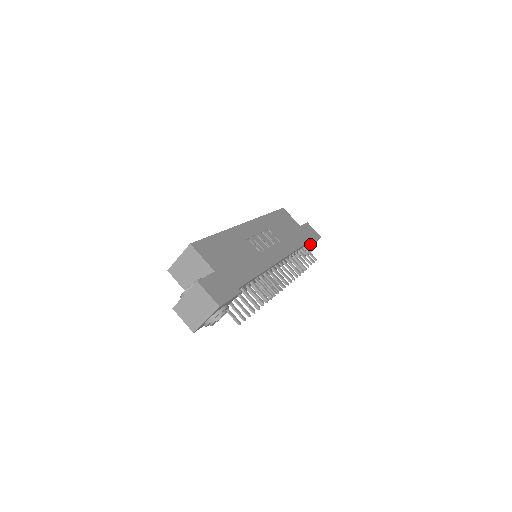
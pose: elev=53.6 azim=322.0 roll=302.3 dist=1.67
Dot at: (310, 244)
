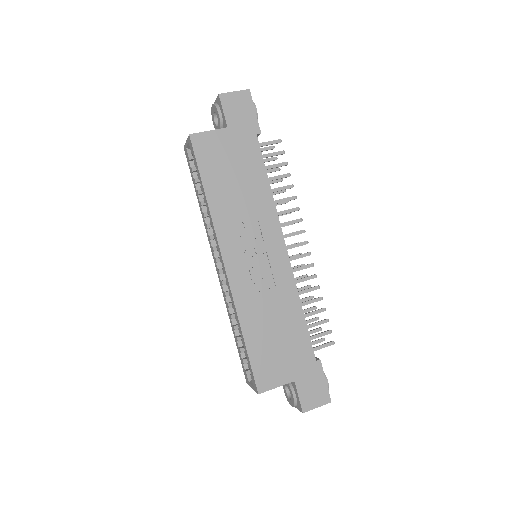
Dot at: occluded
